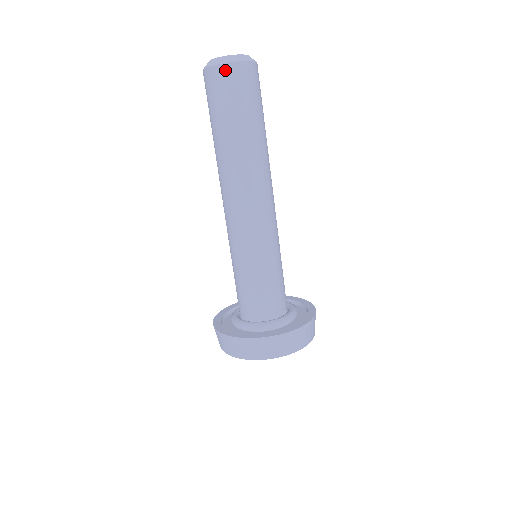
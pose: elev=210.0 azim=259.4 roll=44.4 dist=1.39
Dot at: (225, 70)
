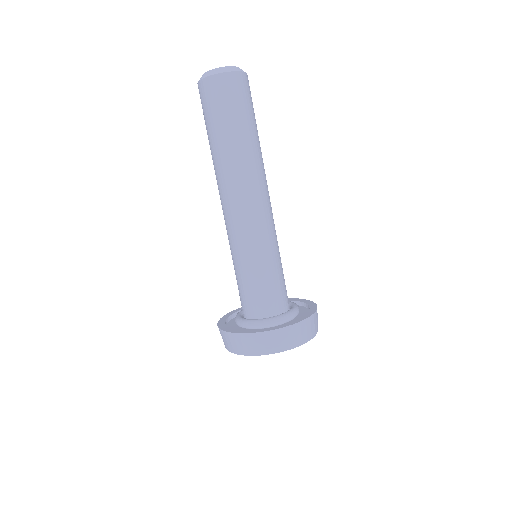
Dot at: (220, 79)
